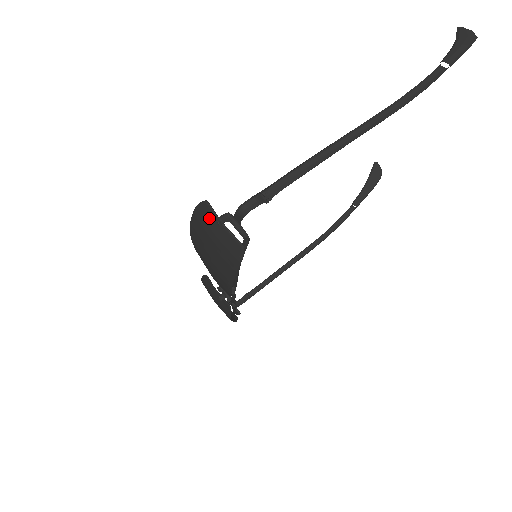
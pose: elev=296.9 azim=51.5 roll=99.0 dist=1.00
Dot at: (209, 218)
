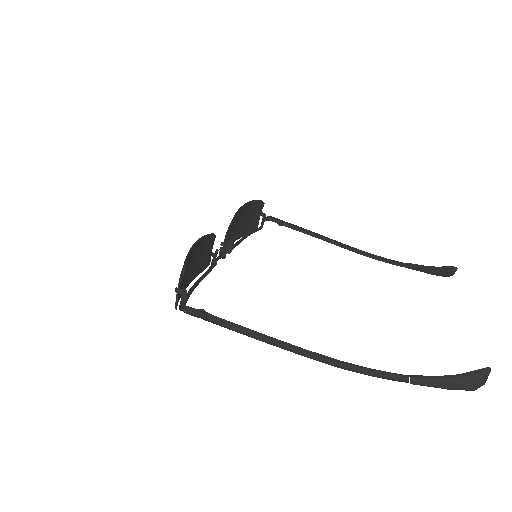
Dot at: (180, 276)
